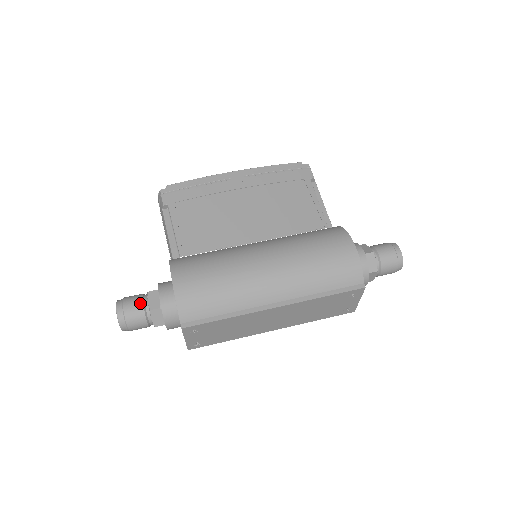
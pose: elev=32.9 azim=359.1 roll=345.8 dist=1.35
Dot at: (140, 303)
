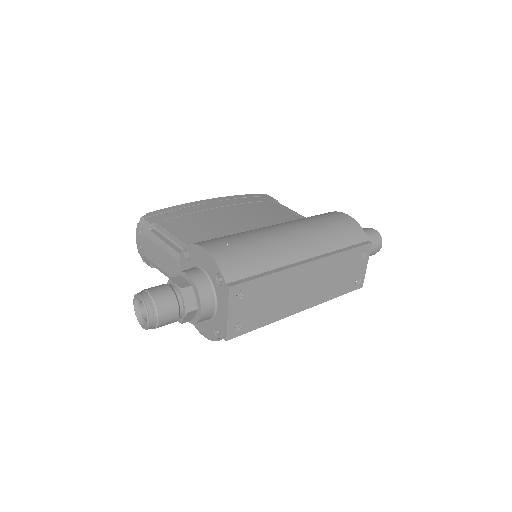
Dot at: (166, 286)
